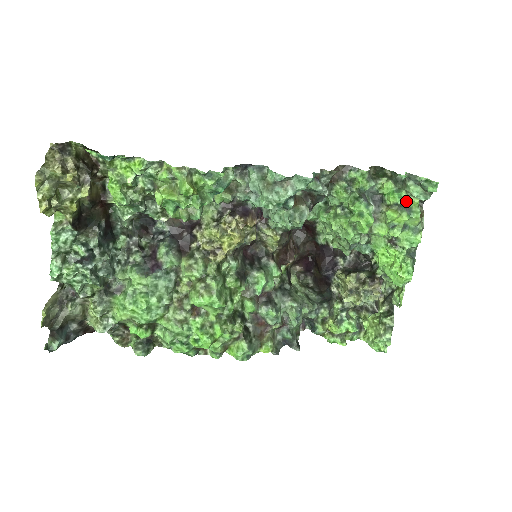
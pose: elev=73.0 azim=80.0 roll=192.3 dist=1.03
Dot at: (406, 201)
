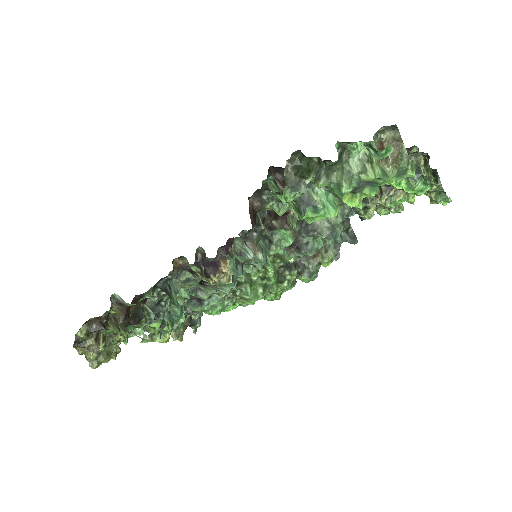
Dot at: (358, 180)
